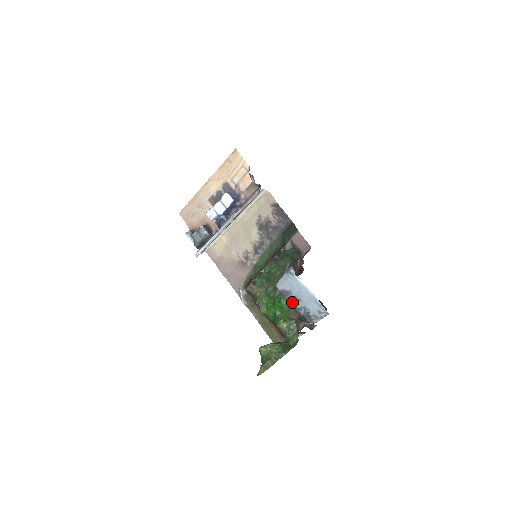
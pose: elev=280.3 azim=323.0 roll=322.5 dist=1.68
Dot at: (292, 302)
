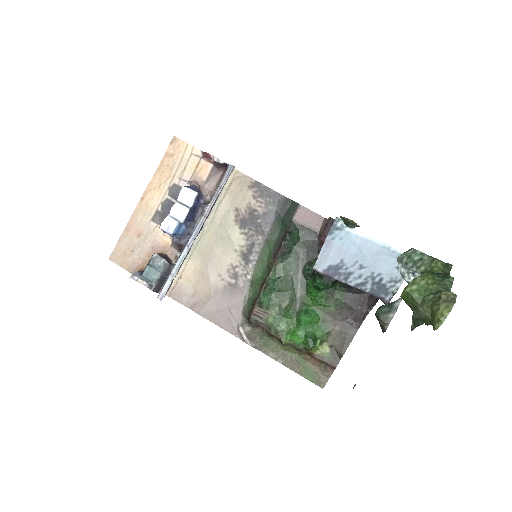
Dot at: (348, 279)
